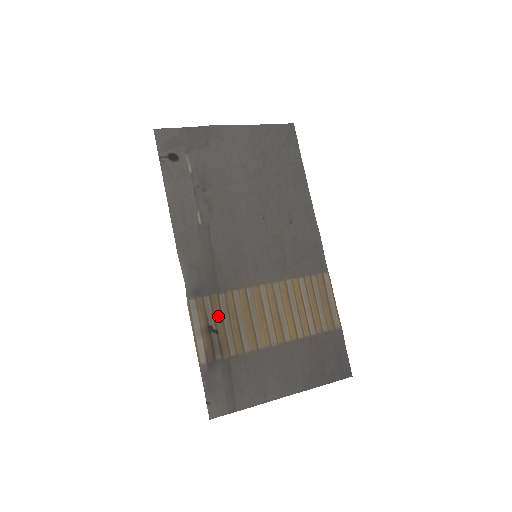
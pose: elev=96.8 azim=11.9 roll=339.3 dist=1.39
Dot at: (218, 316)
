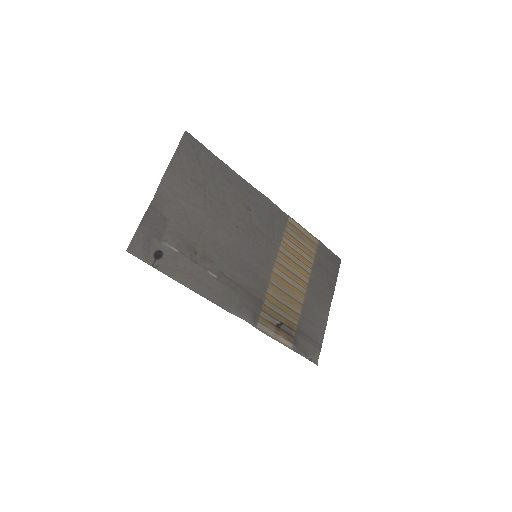
Dot at: (274, 315)
